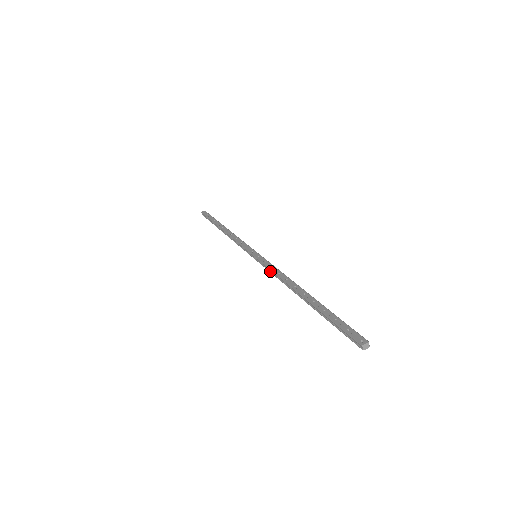
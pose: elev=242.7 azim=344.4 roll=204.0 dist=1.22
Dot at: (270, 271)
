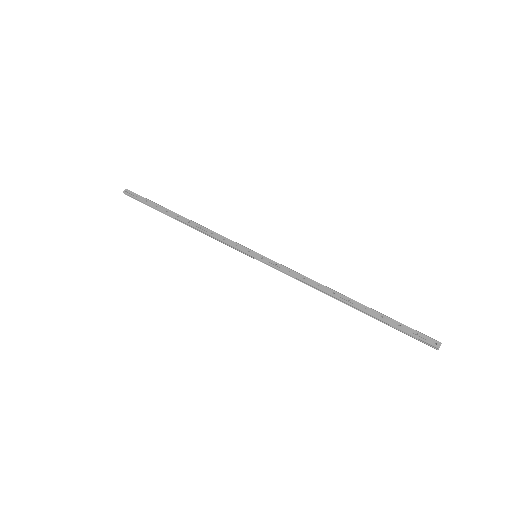
Dot at: (289, 275)
